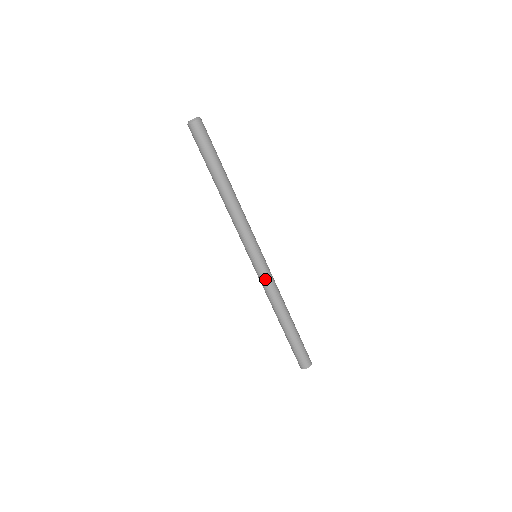
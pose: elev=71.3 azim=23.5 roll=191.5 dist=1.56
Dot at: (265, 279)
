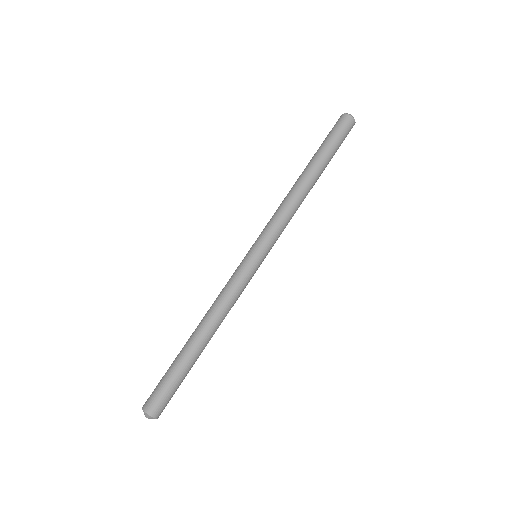
Dot at: (232, 277)
